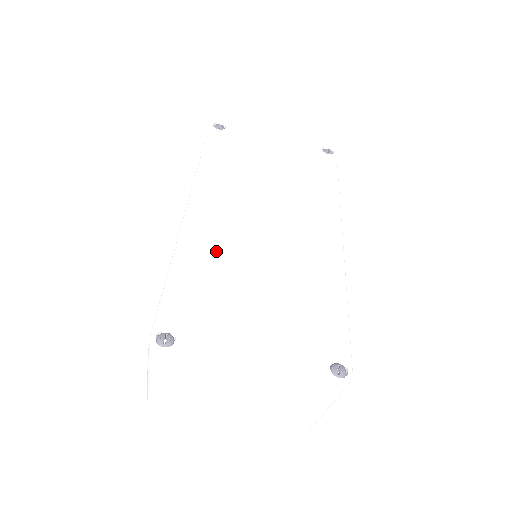
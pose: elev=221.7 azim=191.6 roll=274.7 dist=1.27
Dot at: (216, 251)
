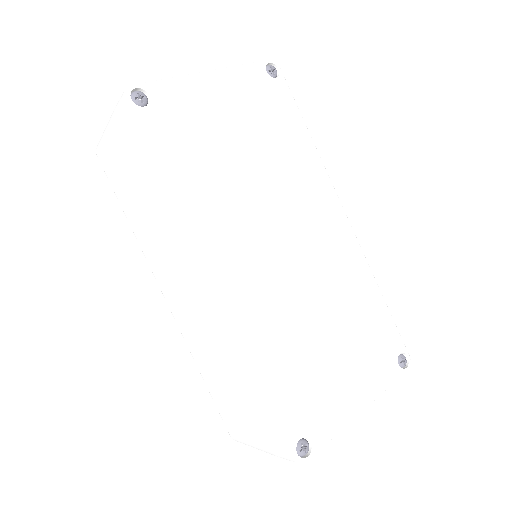
Dot at: (275, 323)
